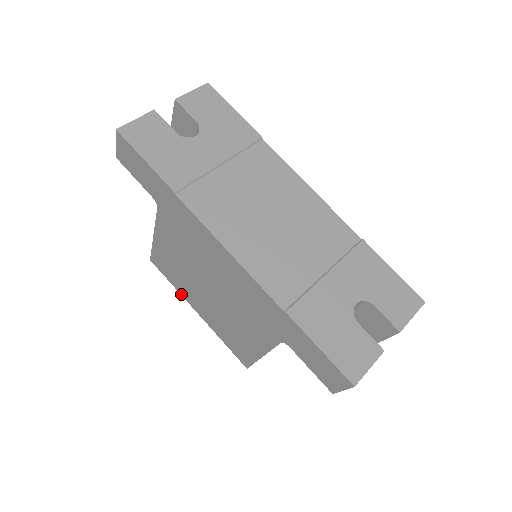
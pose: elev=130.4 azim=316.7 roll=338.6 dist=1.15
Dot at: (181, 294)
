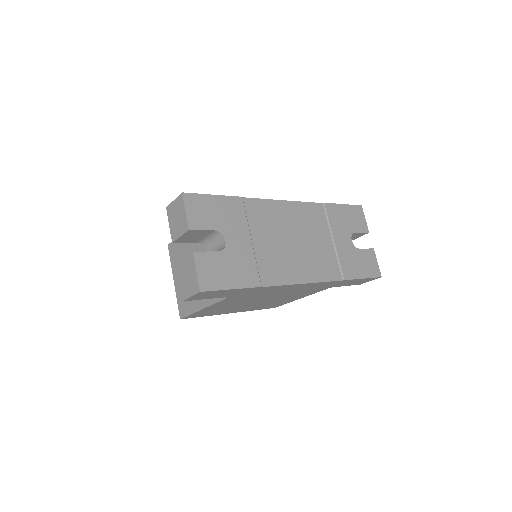
Dot at: occluded
